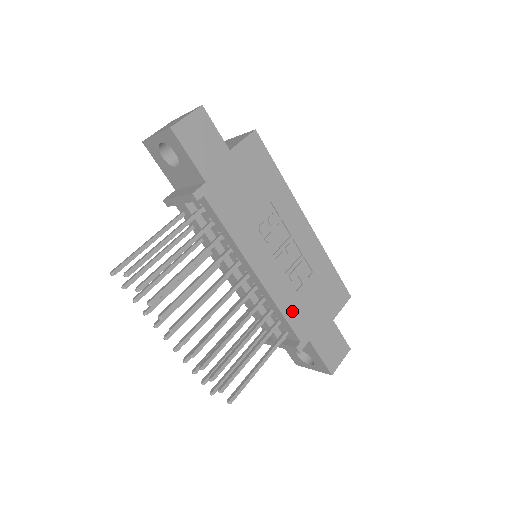
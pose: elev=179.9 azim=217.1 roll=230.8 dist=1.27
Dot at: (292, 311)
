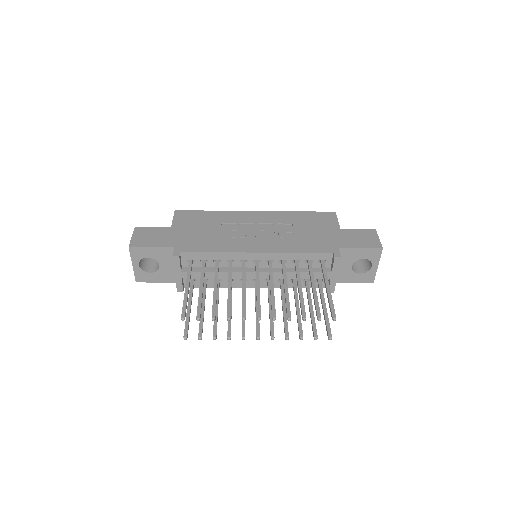
Dot at: (305, 247)
